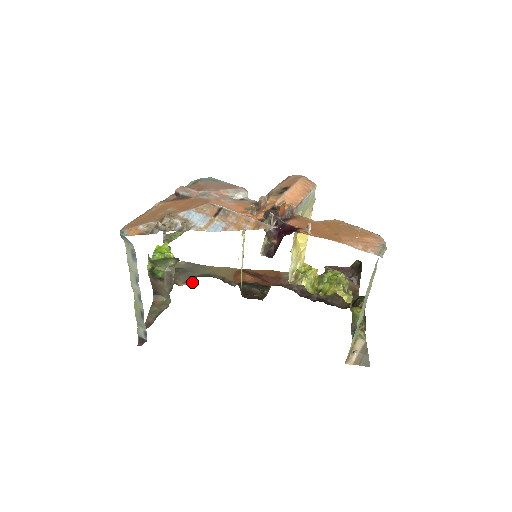
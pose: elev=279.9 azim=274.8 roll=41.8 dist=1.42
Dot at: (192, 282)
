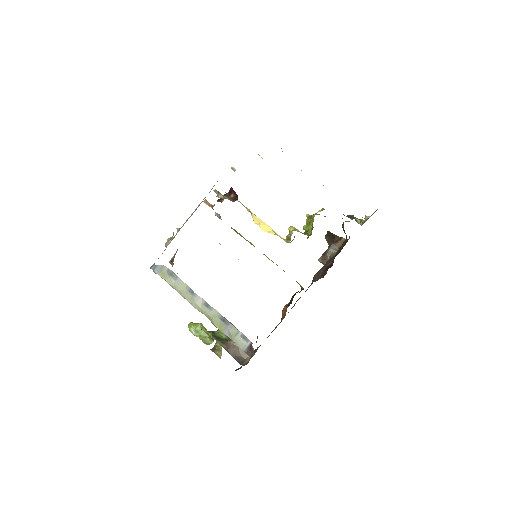
Dot at: occluded
